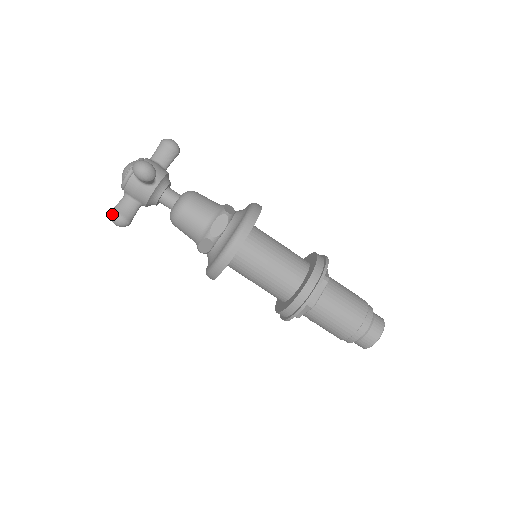
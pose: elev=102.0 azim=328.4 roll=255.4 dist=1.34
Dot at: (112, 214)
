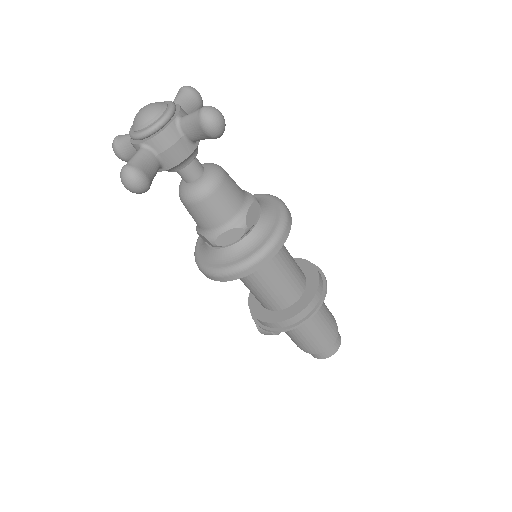
Dot at: (133, 171)
